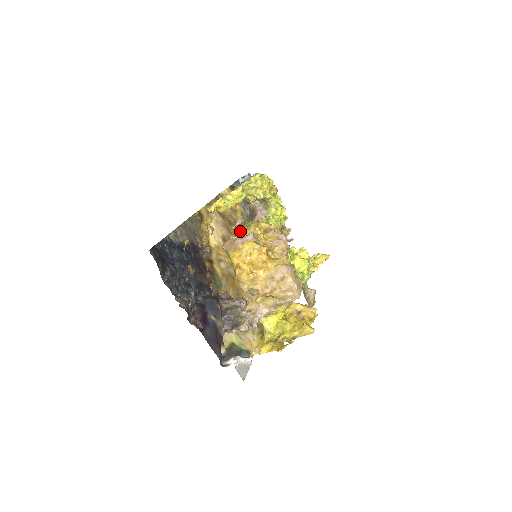
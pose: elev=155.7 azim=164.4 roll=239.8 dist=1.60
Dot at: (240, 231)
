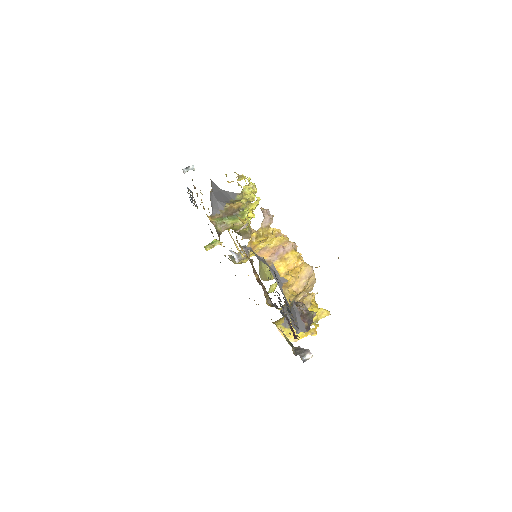
Dot at: (254, 237)
